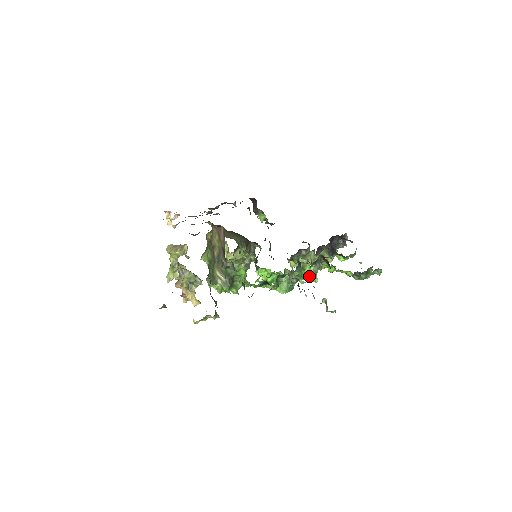
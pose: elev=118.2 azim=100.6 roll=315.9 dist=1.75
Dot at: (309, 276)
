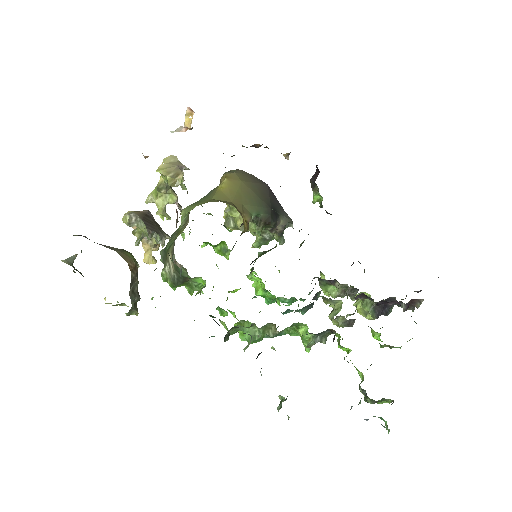
Dot at: occluded
